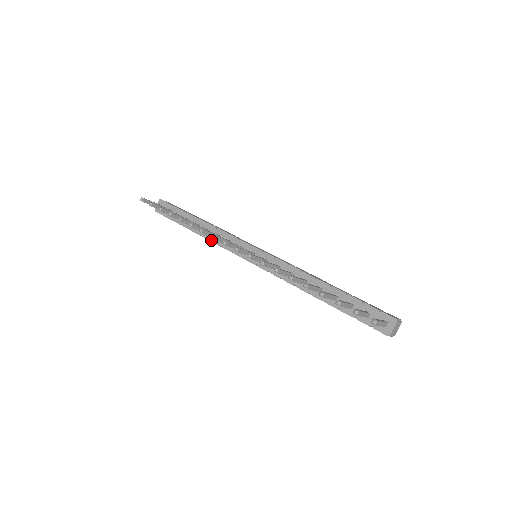
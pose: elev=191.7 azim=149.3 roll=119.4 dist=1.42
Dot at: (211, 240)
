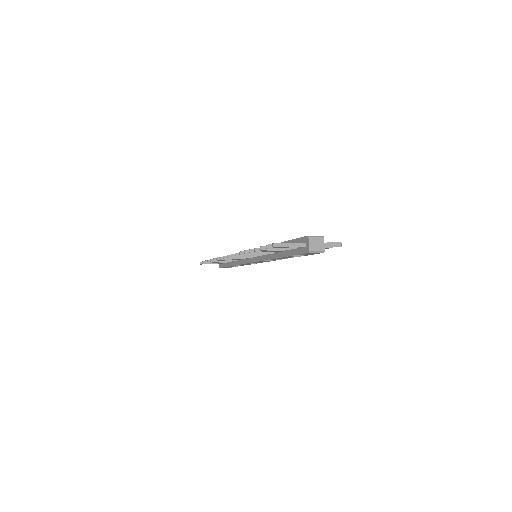
Dot at: (238, 264)
